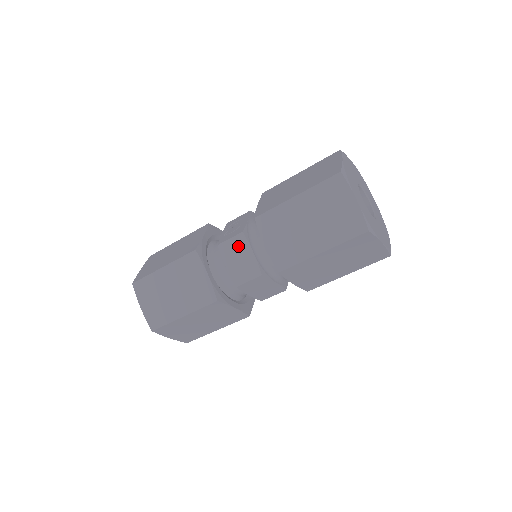
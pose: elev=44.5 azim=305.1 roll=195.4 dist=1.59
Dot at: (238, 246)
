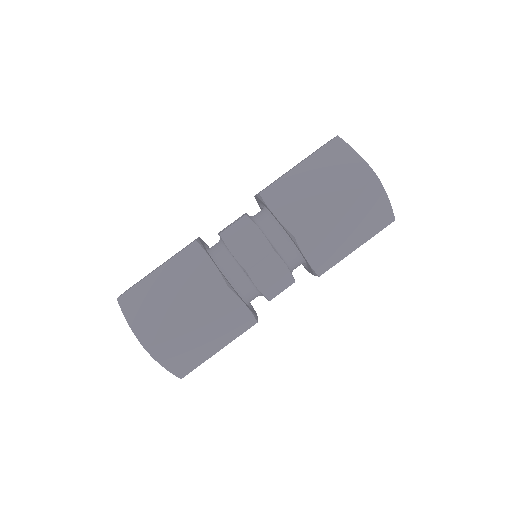
Dot at: (243, 229)
